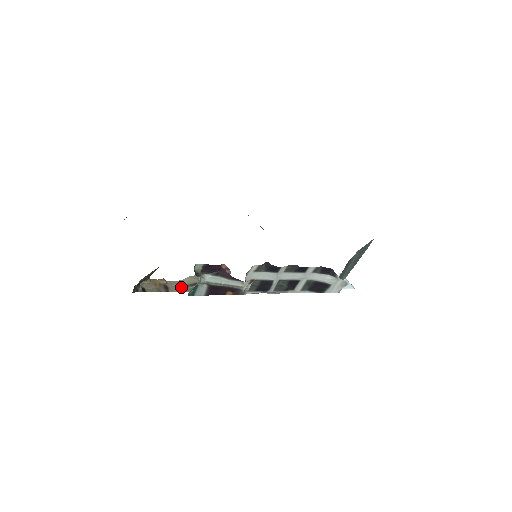
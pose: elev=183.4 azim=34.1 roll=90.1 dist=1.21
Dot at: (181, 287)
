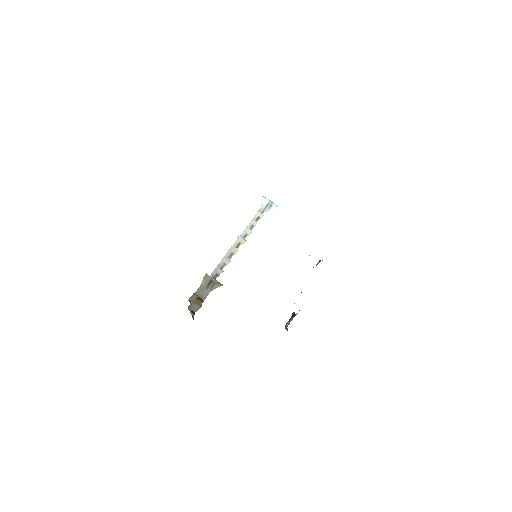
Dot at: (205, 291)
